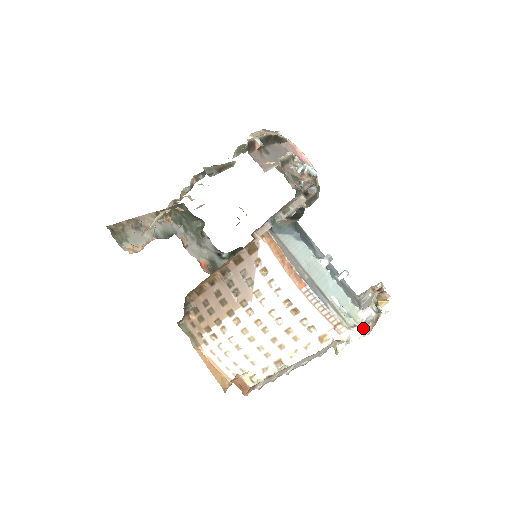
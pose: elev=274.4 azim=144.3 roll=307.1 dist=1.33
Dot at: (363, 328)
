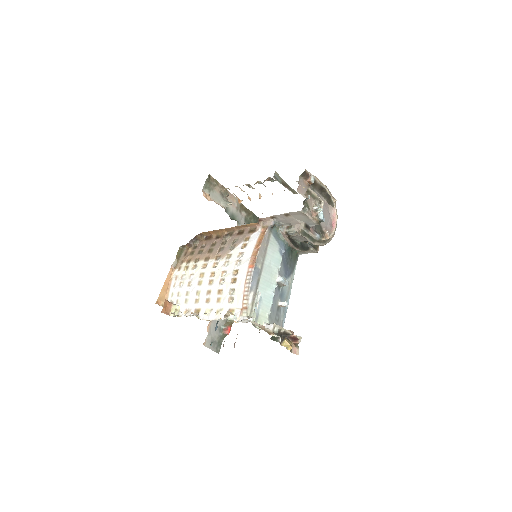
Dot at: occluded
